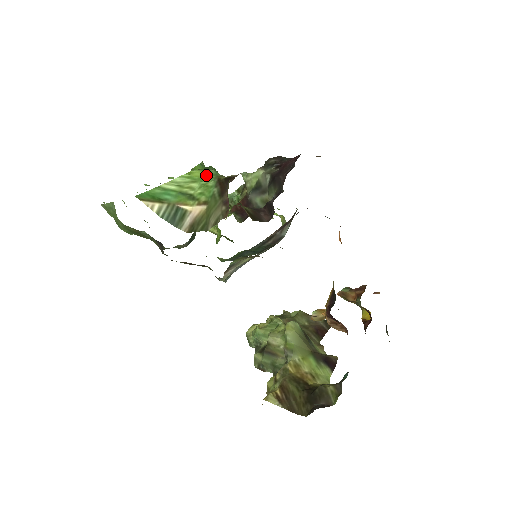
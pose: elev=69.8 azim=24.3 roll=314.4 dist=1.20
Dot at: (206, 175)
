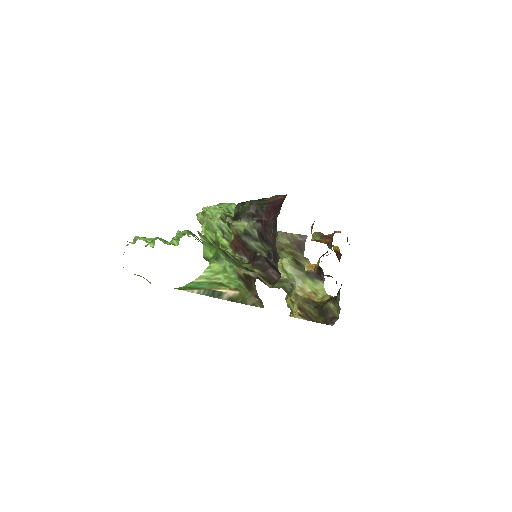
Dot at: (223, 267)
